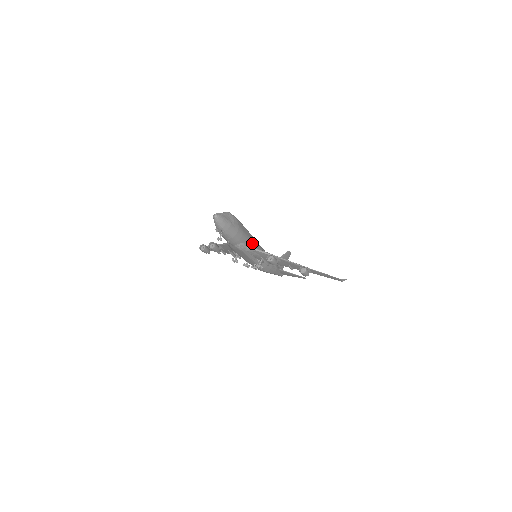
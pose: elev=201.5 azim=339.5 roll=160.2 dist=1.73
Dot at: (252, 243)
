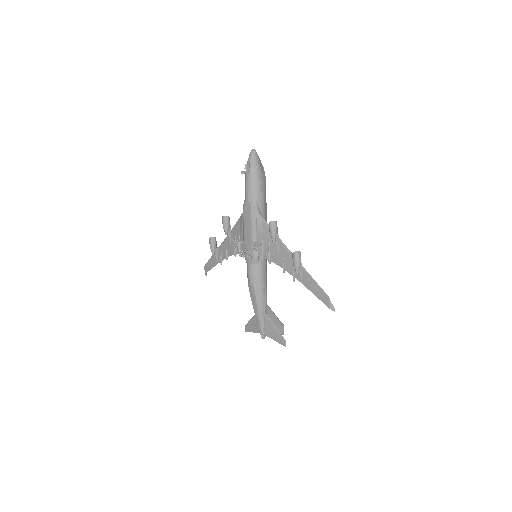
Dot at: occluded
